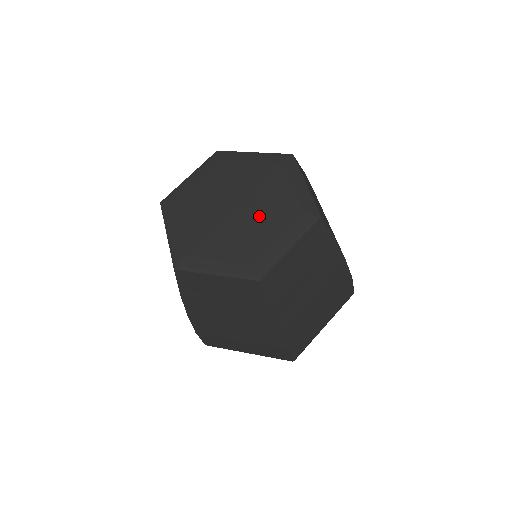
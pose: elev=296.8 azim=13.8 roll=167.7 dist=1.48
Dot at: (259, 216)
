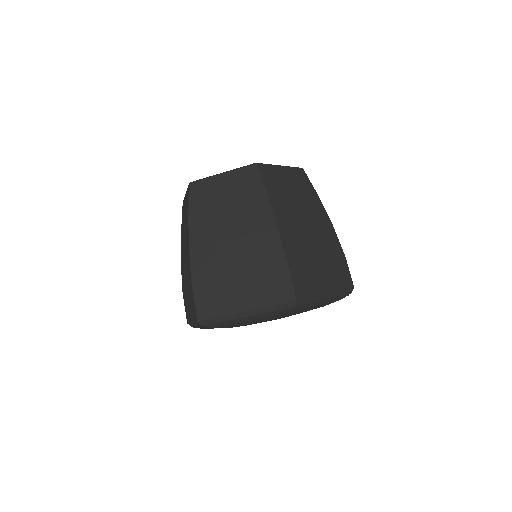
Dot at: occluded
